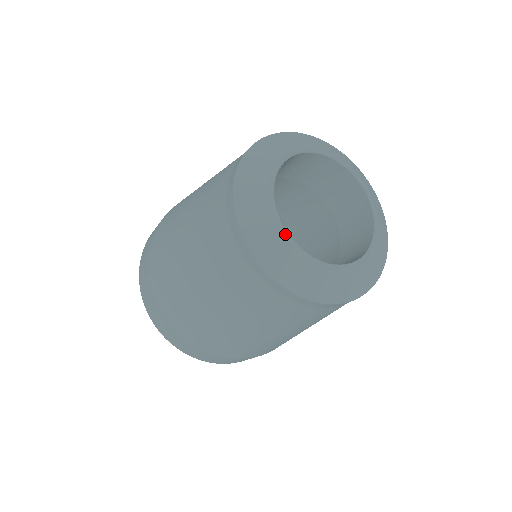
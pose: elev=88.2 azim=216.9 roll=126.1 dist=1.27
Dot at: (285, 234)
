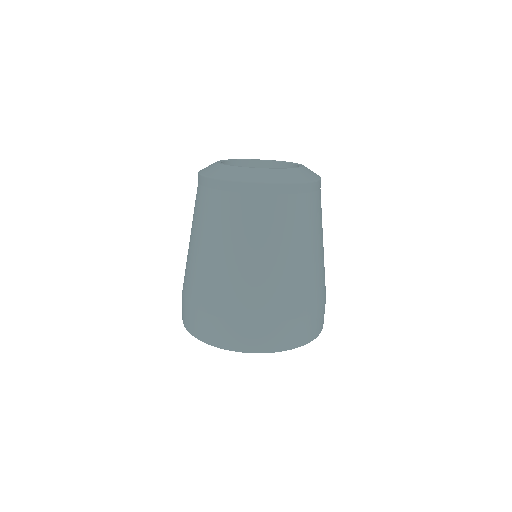
Dot at: (254, 168)
